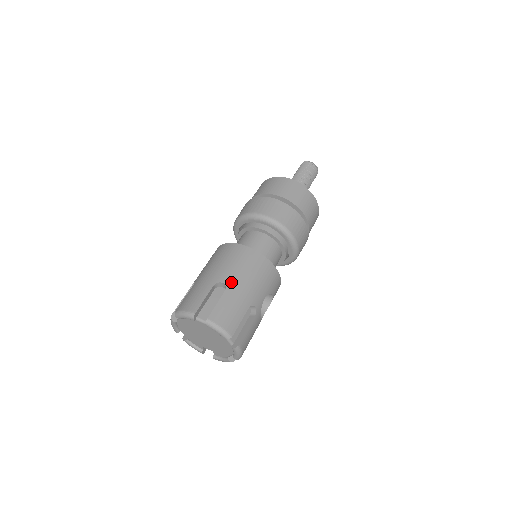
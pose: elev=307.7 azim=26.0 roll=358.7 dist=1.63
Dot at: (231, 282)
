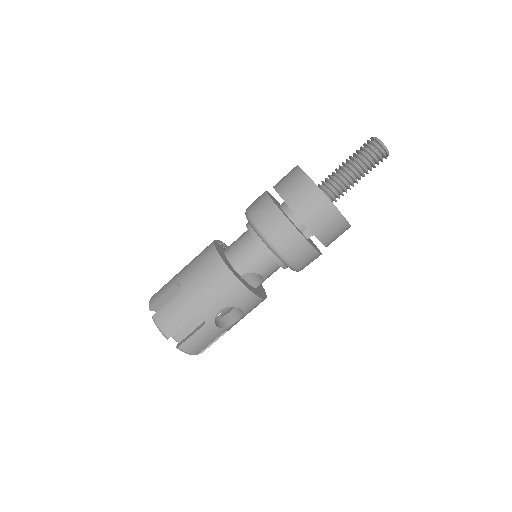
Dot at: (185, 287)
